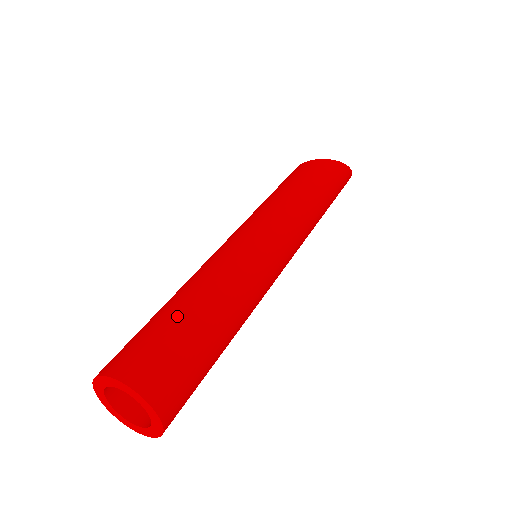
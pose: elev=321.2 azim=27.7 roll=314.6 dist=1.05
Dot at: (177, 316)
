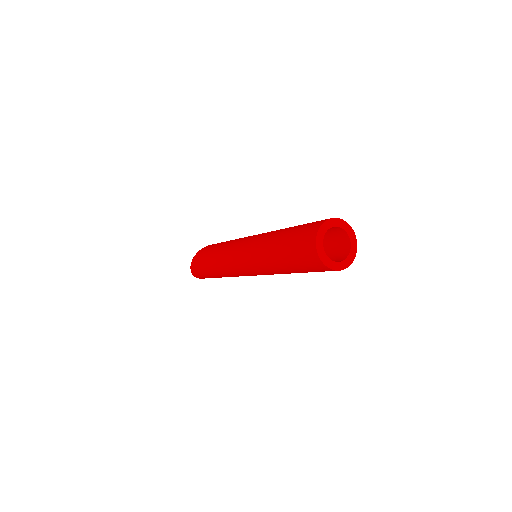
Dot at: occluded
